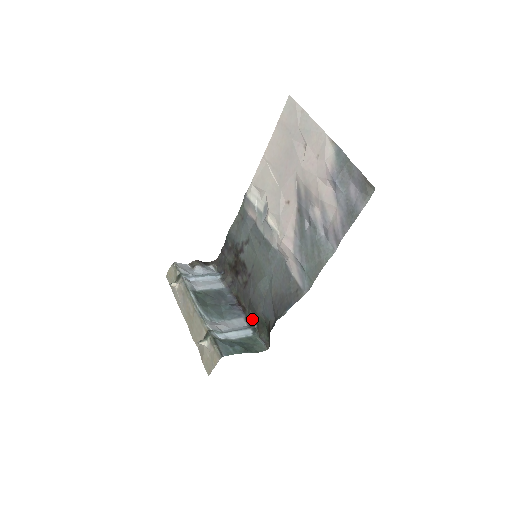
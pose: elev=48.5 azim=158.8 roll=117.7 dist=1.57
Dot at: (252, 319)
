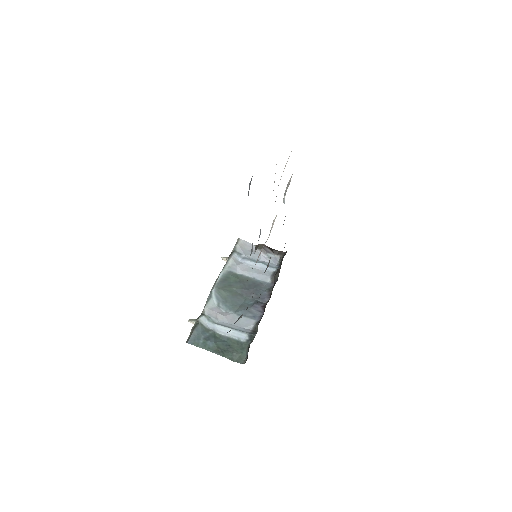
Dot at: occluded
